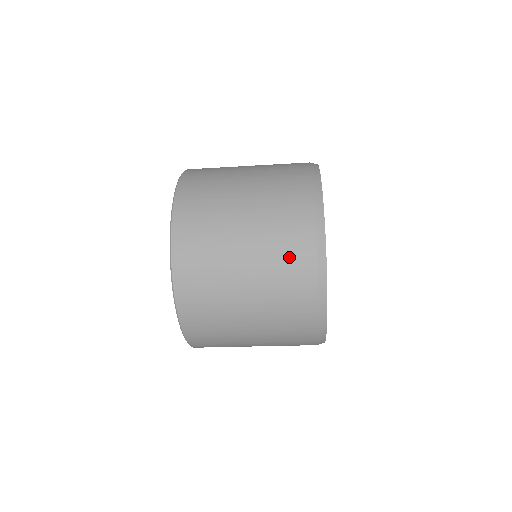
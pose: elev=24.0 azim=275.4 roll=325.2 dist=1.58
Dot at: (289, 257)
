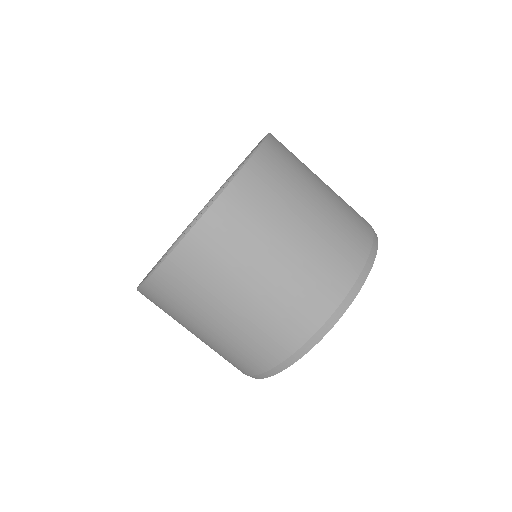
Dot at: (347, 240)
